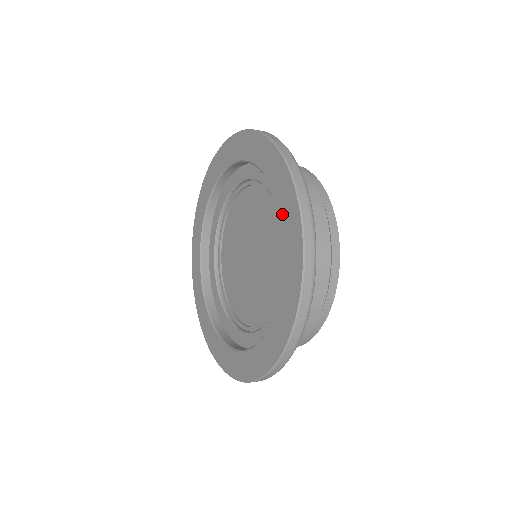
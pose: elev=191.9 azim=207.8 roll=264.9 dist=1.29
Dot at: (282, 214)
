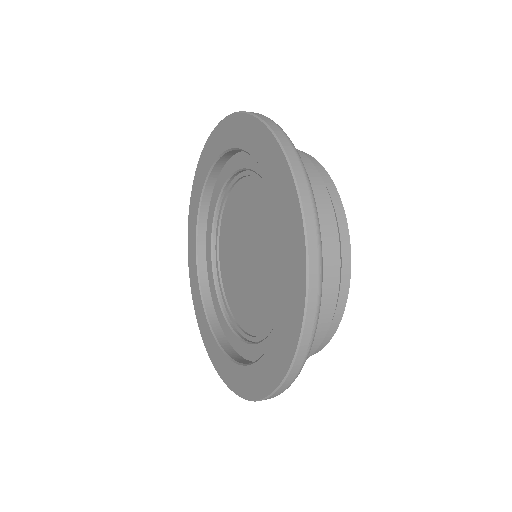
Dot at: (287, 259)
